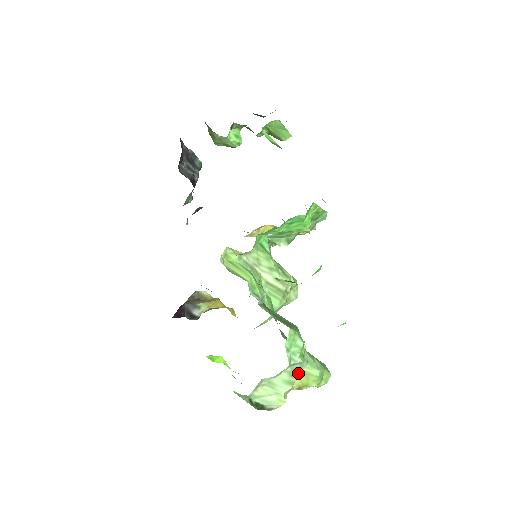
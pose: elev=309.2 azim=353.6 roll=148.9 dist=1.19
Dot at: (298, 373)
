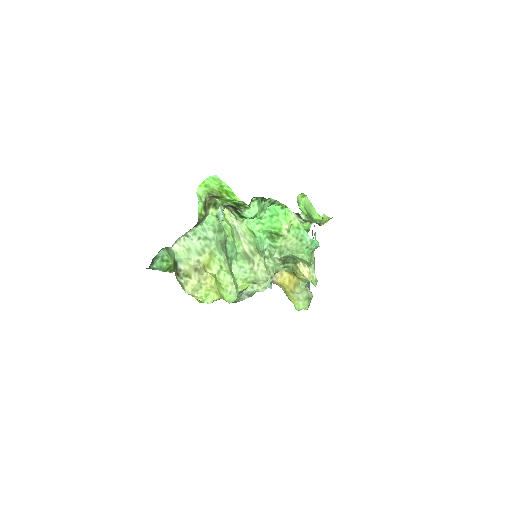
Dot at: (208, 252)
